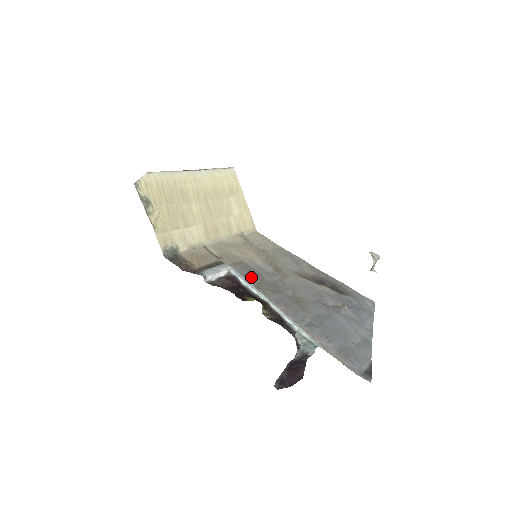
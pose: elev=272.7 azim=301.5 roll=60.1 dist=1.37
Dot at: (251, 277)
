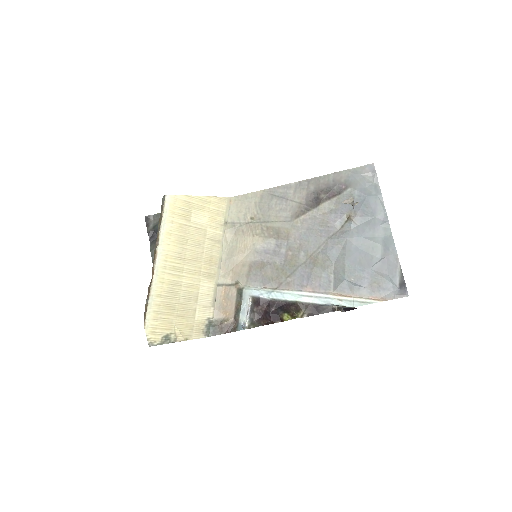
Dot at: (268, 277)
